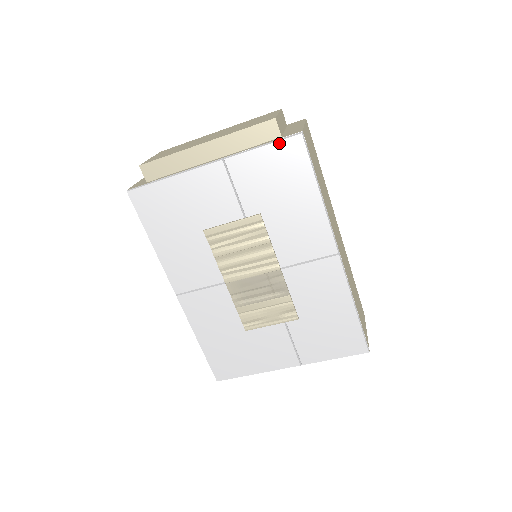
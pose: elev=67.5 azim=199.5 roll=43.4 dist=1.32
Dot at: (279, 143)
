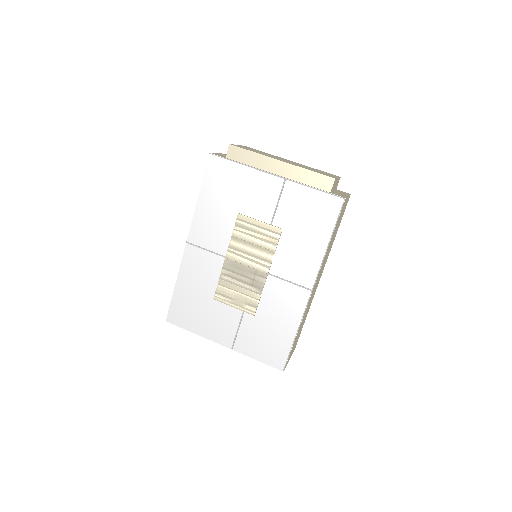
Dot at: (327, 195)
